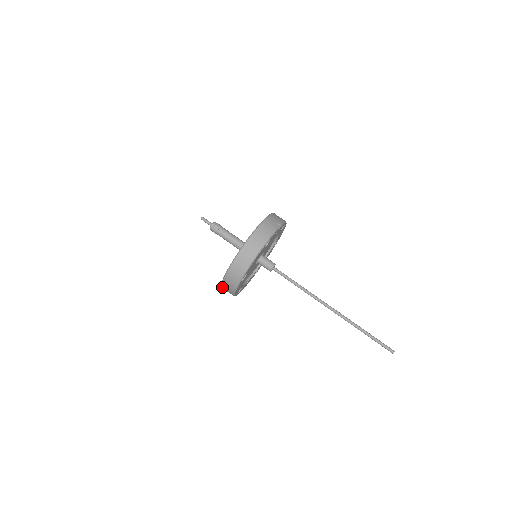
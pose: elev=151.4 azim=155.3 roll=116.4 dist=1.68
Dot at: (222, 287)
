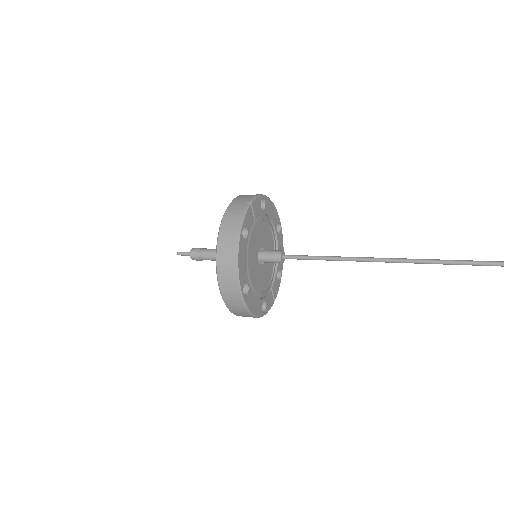
Dot at: occluded
